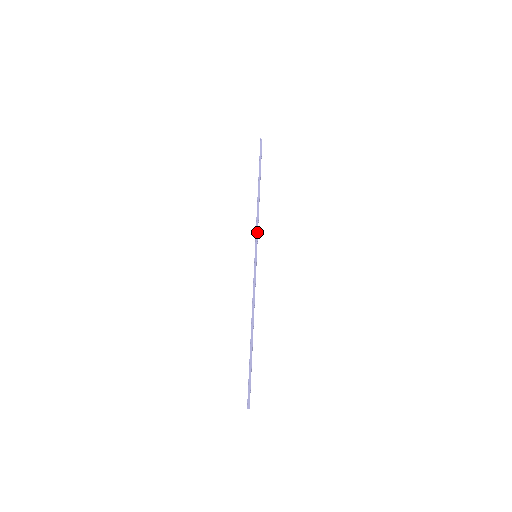
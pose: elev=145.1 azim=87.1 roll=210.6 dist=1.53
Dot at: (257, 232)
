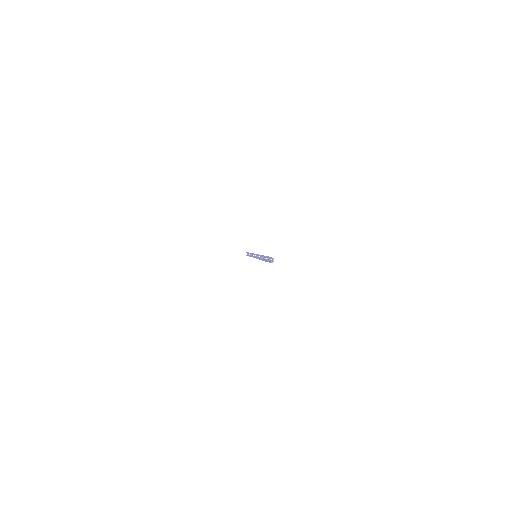
Dot at: (254, 254)
